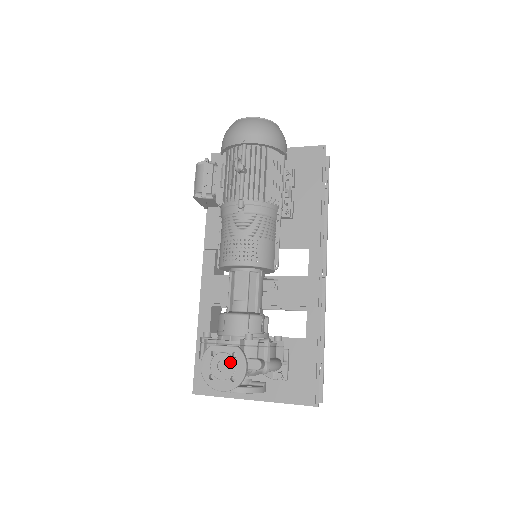
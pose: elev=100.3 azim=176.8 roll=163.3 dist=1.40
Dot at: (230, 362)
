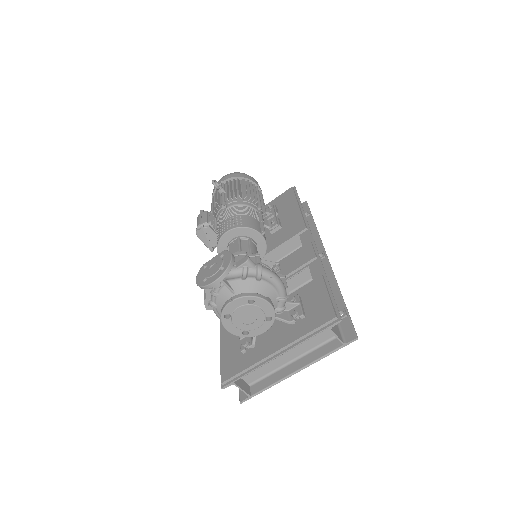
Dot at: (218, 261)
